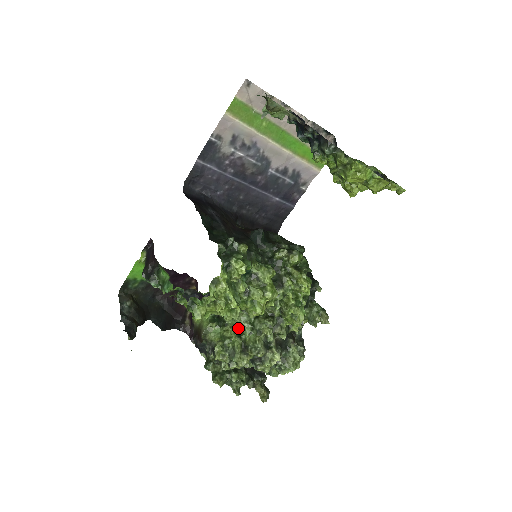
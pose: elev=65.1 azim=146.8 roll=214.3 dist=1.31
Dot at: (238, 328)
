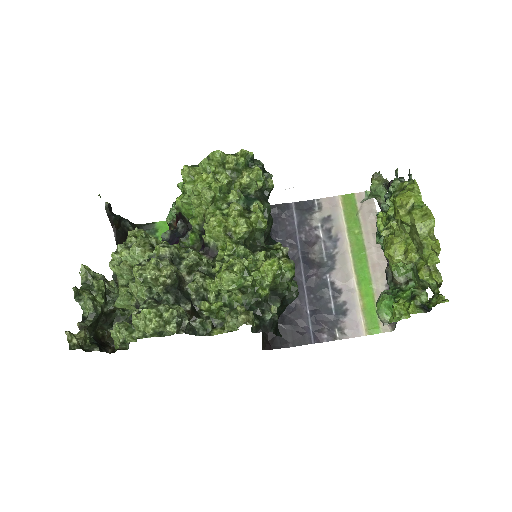
Dot at: occluded
